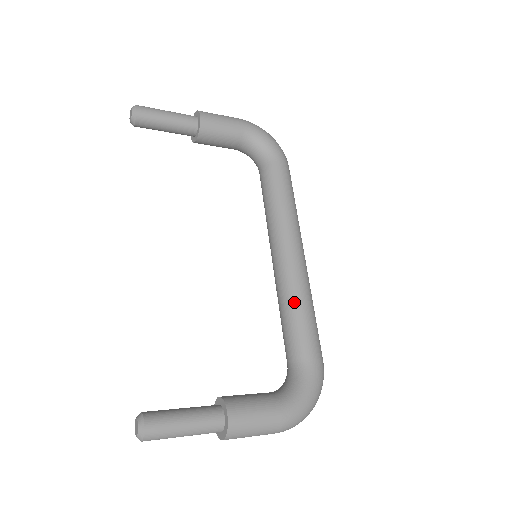
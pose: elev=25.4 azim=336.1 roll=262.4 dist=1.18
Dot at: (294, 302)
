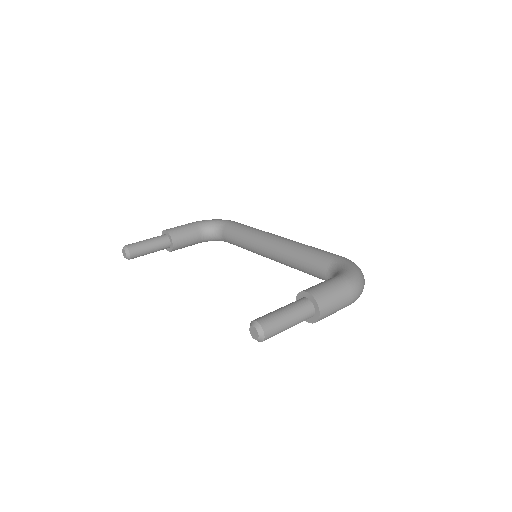
Dot at: (298, 250)
